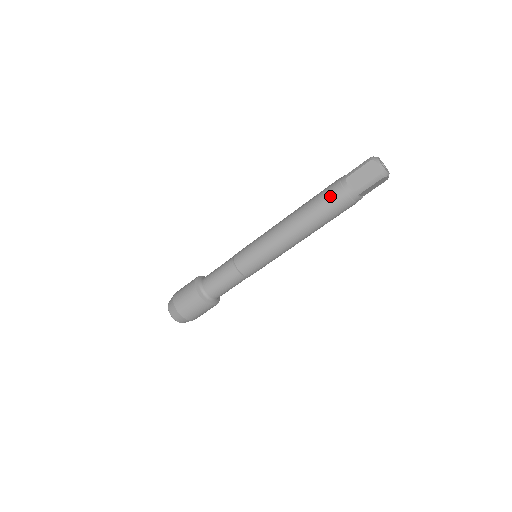
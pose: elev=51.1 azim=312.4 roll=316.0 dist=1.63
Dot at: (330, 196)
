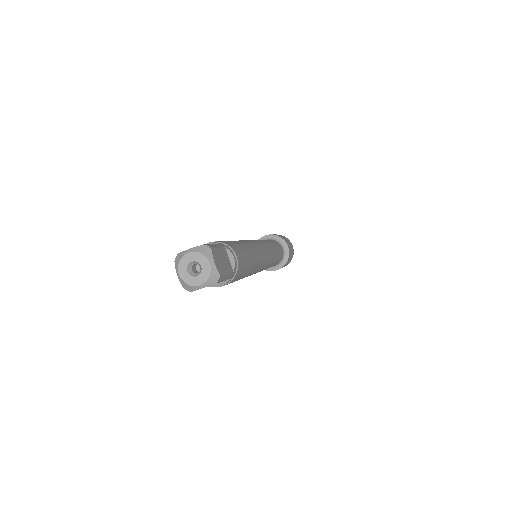
Dot at: occluded
